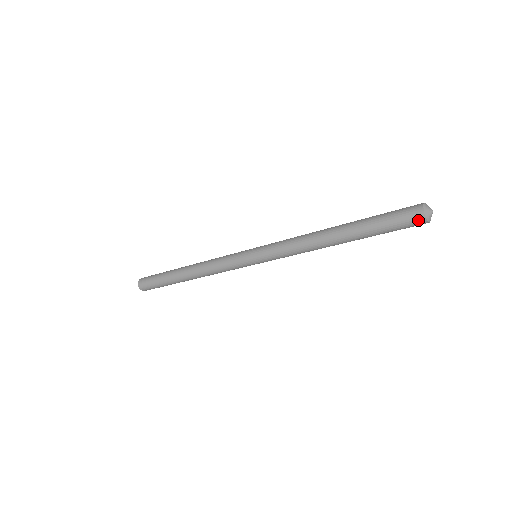
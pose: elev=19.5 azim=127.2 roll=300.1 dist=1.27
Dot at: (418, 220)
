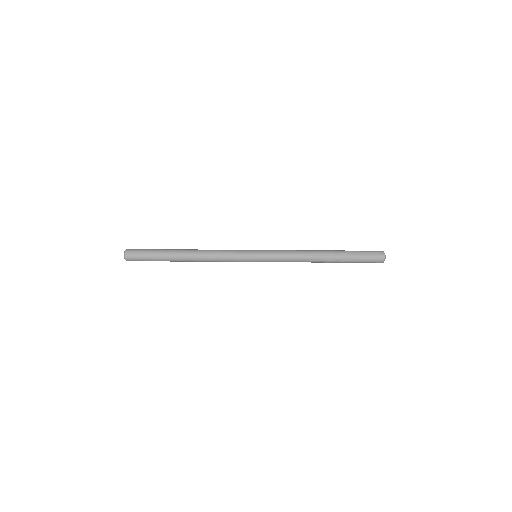
Dot at: (379, 261)
